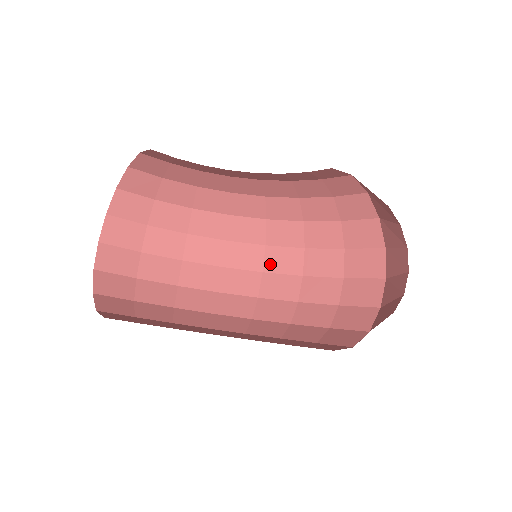
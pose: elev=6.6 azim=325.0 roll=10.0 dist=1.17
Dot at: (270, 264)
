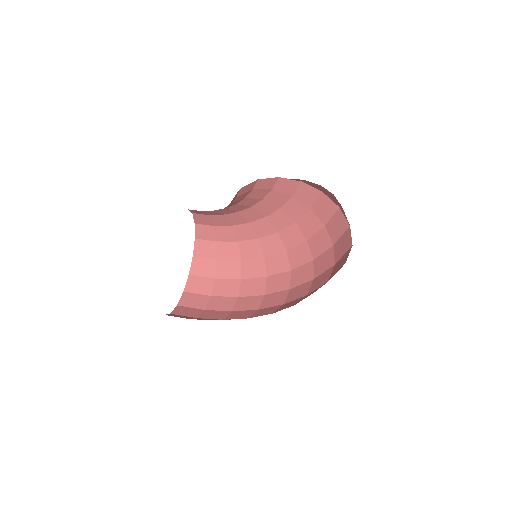
Dot at: (294, 281)
